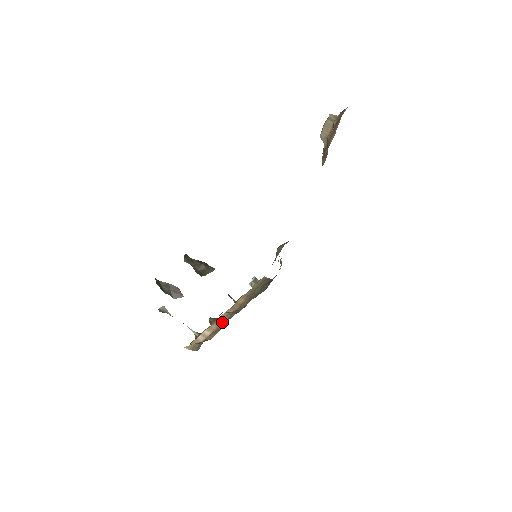
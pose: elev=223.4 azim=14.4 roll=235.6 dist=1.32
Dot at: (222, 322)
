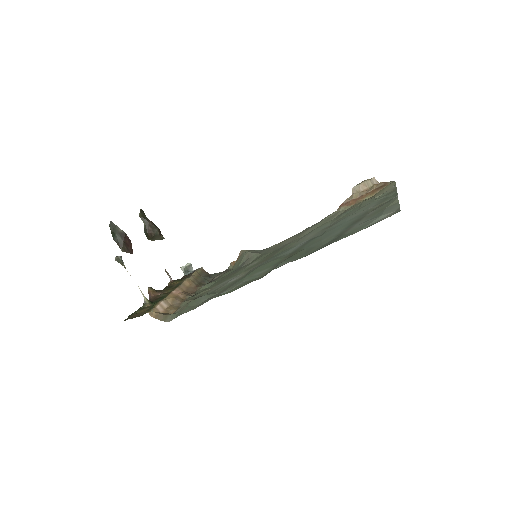
Dot at: (178, 299)
